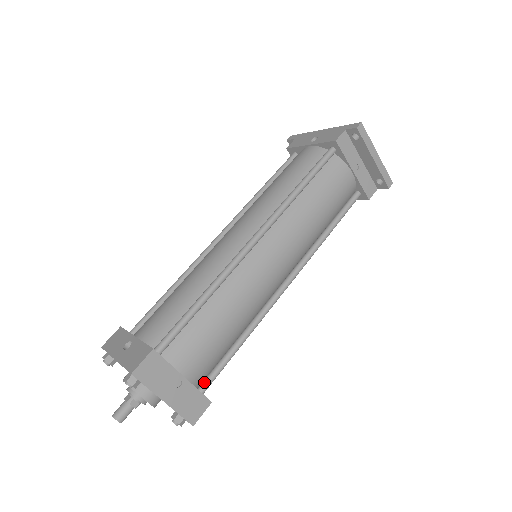
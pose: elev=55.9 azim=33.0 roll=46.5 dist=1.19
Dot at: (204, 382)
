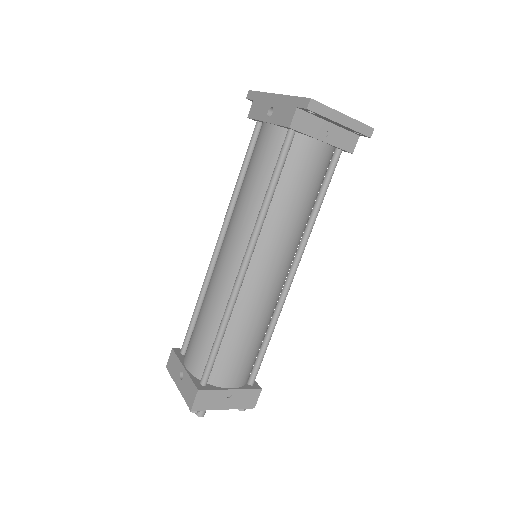
Dot at: (250, 377)
